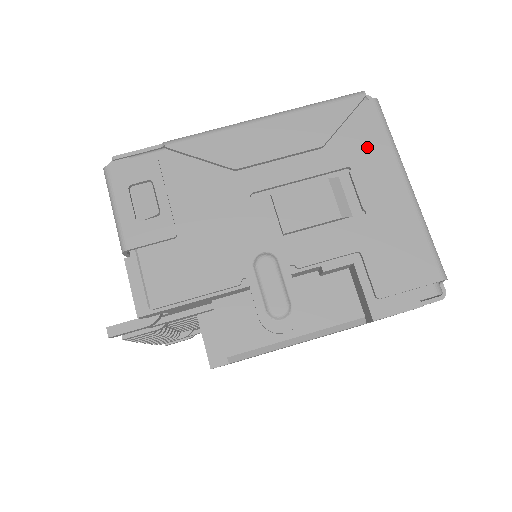
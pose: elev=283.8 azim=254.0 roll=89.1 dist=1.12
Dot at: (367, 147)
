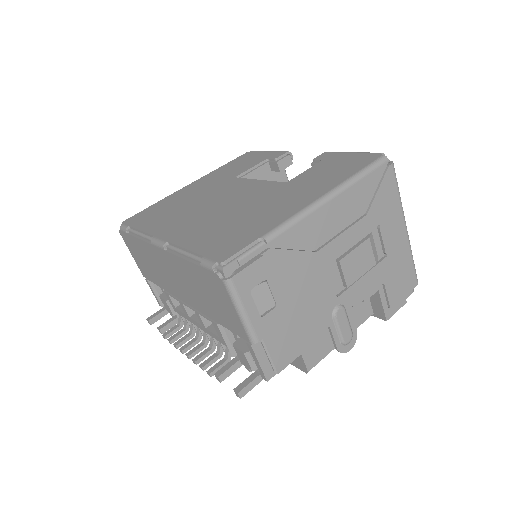
Dot at: (388, 206)
